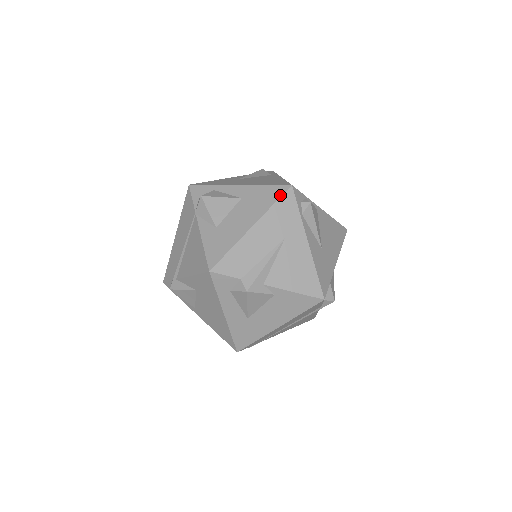
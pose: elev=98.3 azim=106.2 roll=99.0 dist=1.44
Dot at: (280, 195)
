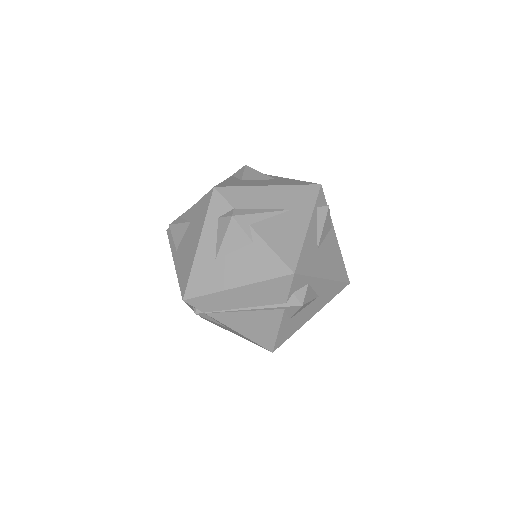
Dot at: (307, 184)
